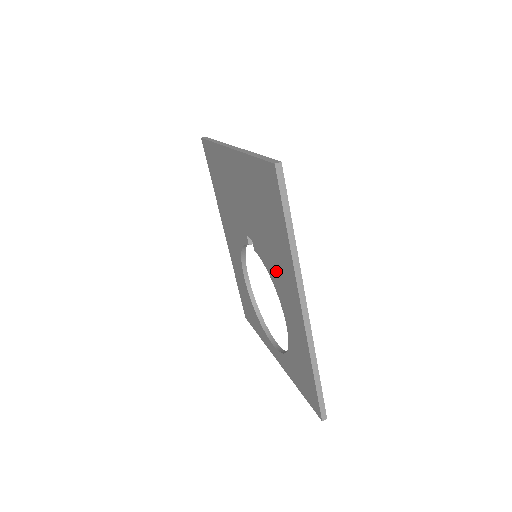
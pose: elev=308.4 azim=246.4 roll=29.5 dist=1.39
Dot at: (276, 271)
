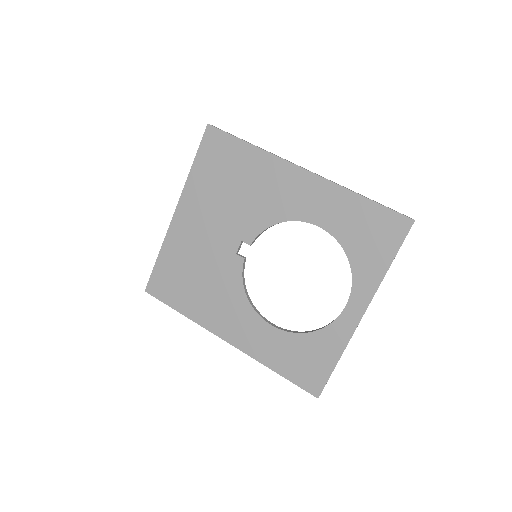
Dot at: (271, 200)
